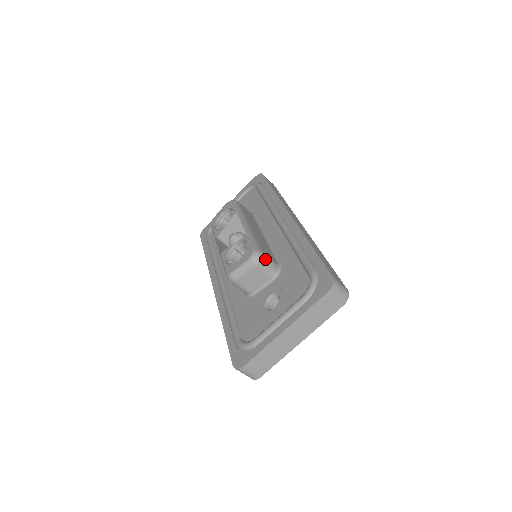
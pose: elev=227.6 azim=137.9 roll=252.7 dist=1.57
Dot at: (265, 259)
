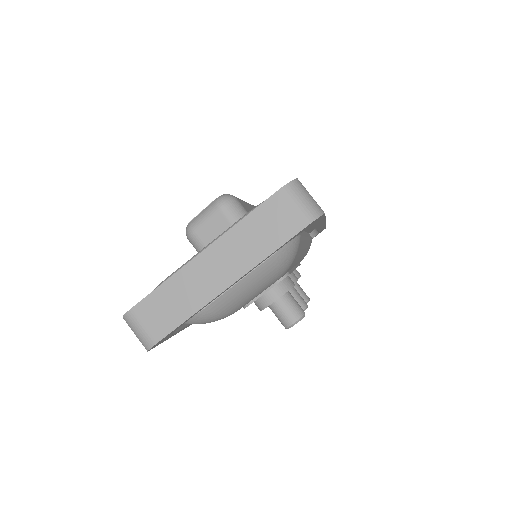
Dot at: (236, 205)
